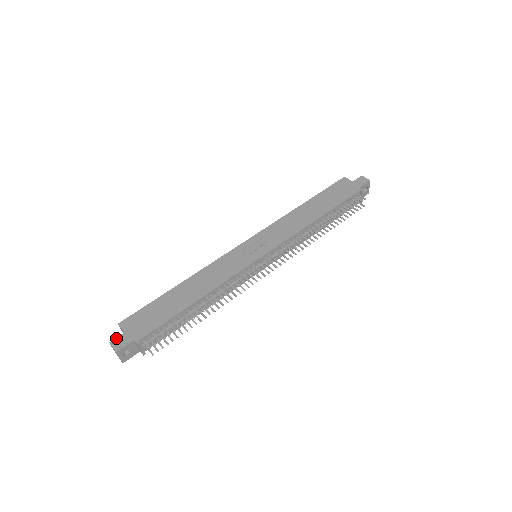
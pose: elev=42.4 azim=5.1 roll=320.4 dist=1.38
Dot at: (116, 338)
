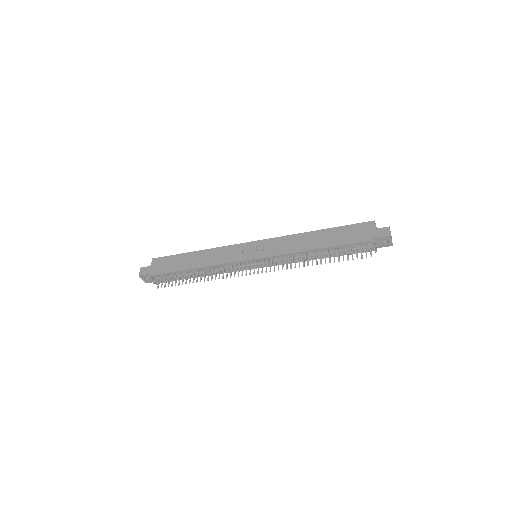
Dot at: (145, 267)
